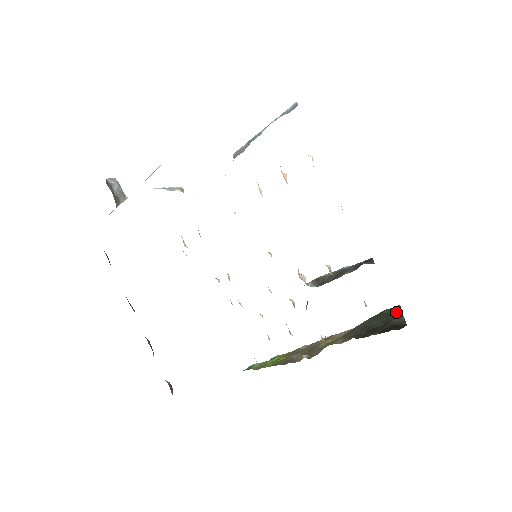
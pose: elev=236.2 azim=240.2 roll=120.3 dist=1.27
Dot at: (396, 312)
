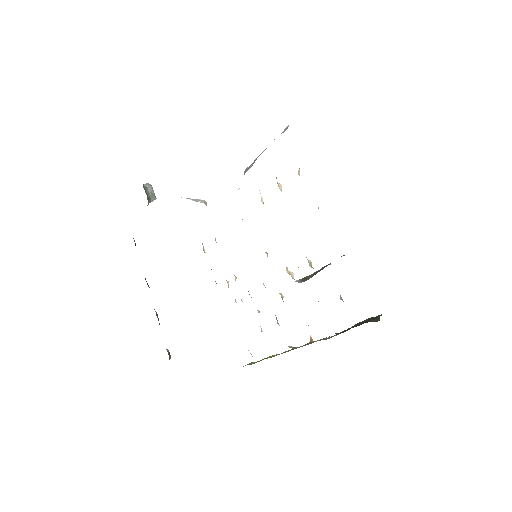
Dot at: occluded
